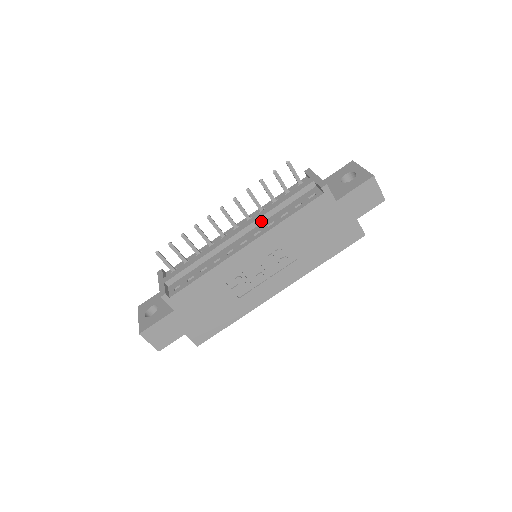
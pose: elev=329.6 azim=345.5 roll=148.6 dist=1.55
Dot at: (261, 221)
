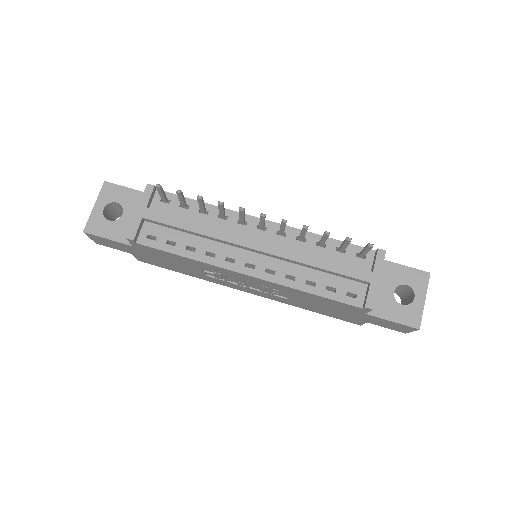
Dot at: (287, 260)
